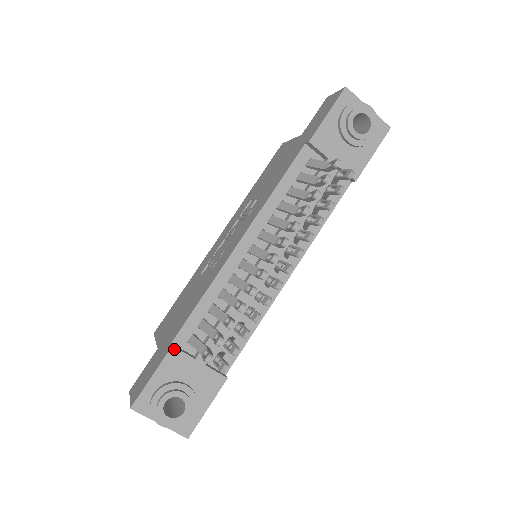
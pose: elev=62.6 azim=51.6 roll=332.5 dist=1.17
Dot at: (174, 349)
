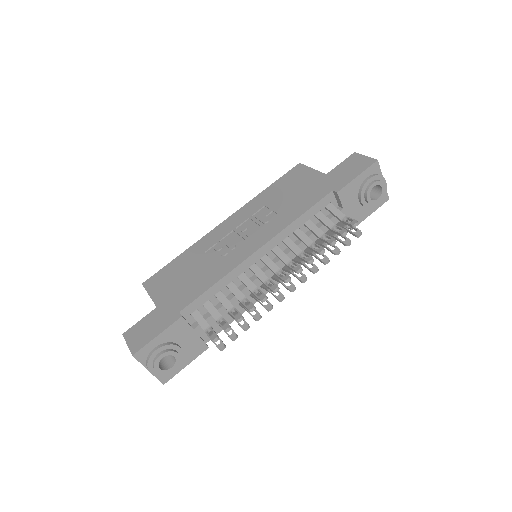
Dot at: (182, 319)
